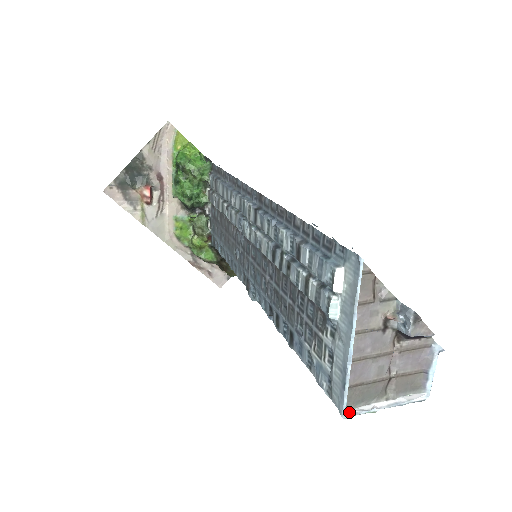
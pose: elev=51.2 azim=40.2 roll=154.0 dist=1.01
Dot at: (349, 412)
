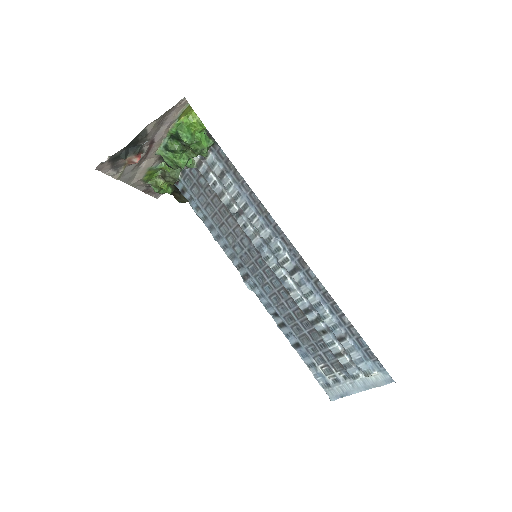
Dot at: occluded
